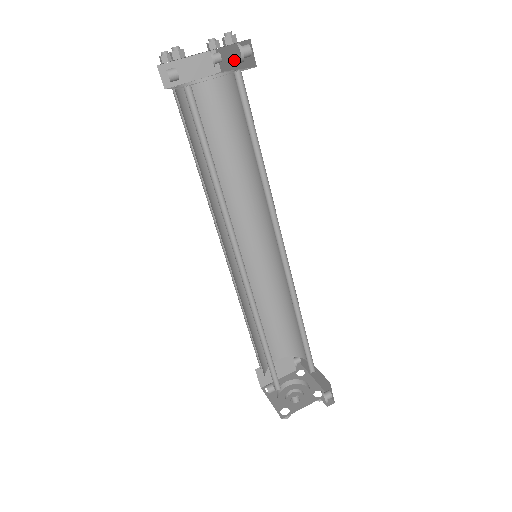
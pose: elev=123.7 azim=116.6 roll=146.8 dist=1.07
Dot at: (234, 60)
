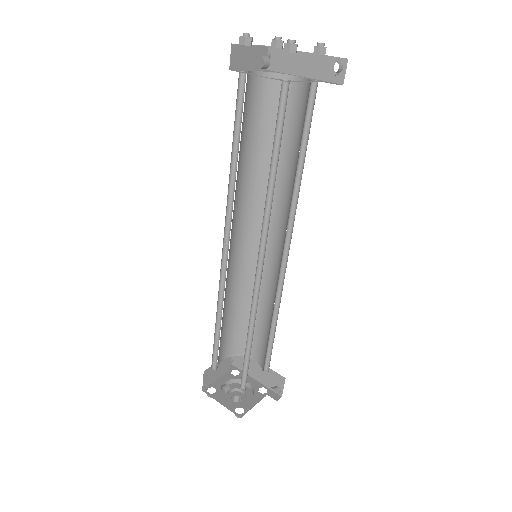
Dot at: (299, 66)
